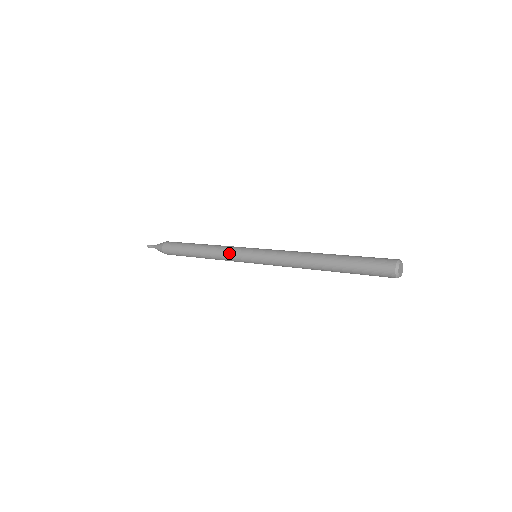
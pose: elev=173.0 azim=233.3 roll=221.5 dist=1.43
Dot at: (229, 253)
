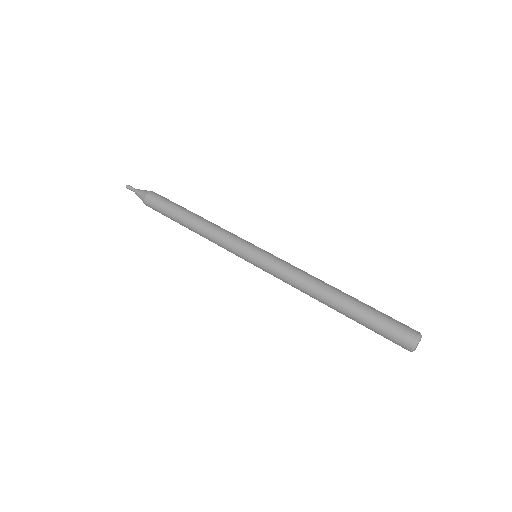
Dot at: (224, 245)
